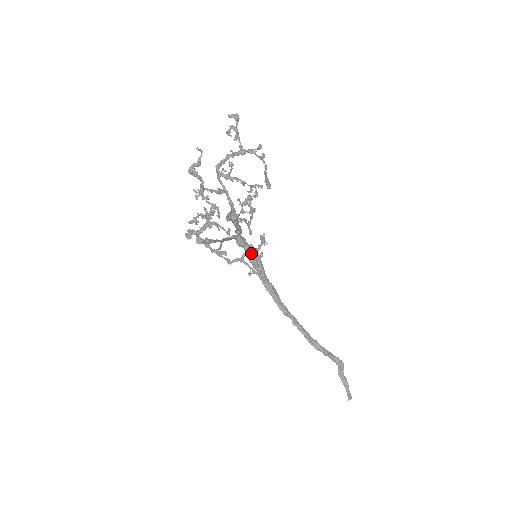
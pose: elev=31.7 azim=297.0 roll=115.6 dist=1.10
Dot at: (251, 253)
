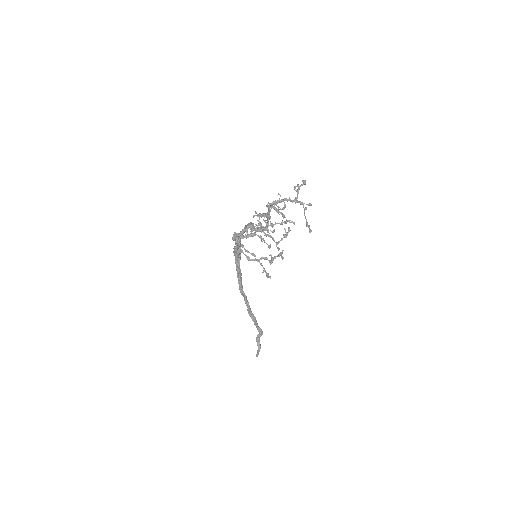
Dot at: (267, 259)
